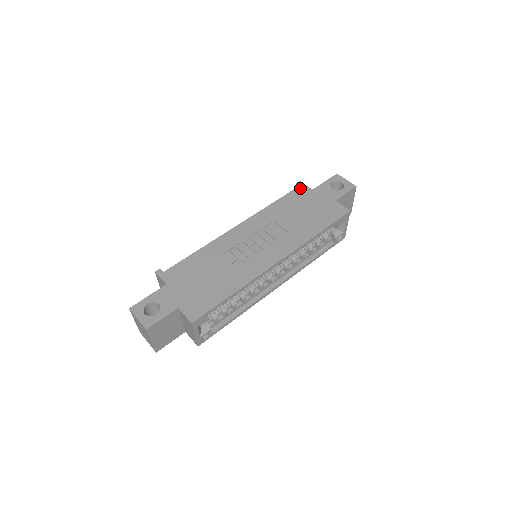
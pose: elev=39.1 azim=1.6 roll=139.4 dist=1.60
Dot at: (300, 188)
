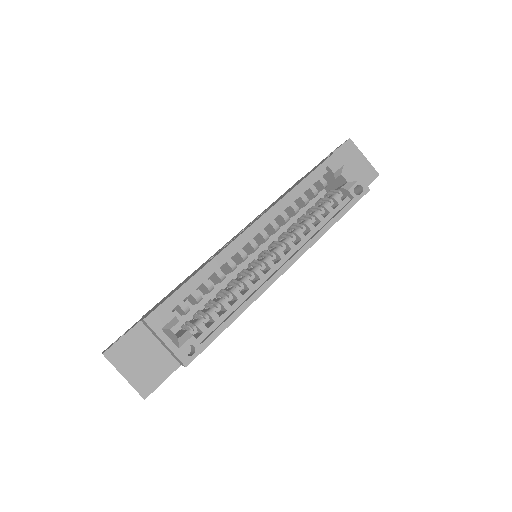
Dot at: occluded
